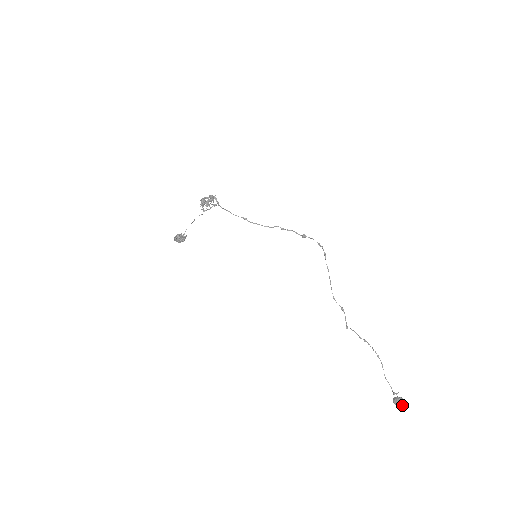
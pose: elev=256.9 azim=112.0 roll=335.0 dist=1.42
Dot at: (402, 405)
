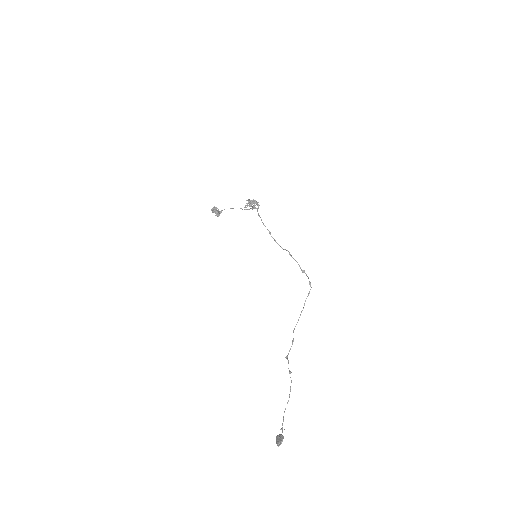
Dot at: (279, 441)
